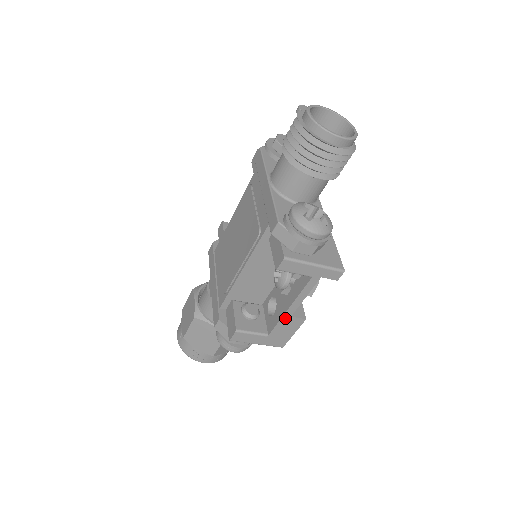
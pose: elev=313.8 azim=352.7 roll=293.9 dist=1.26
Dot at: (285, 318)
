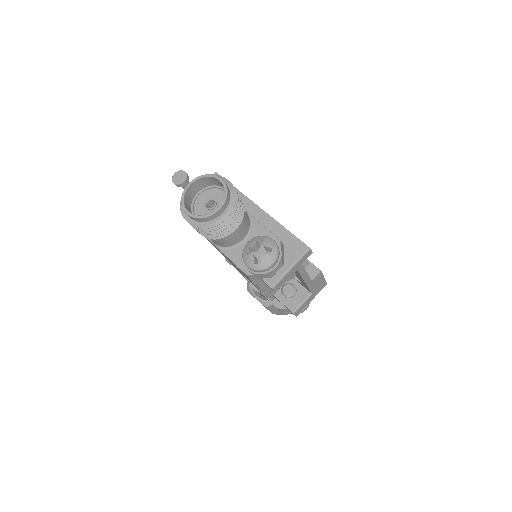
Dot at: (310, 284)
